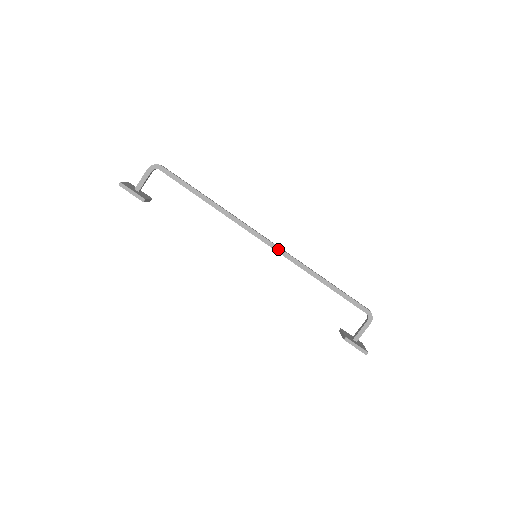
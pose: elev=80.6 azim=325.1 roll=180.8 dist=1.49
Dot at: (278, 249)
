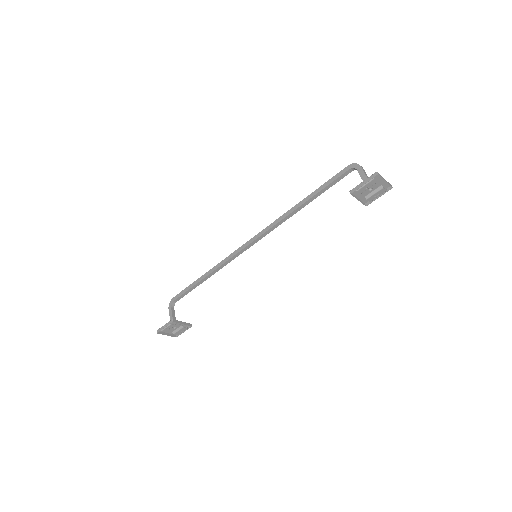
Dot at: (260, 234)
